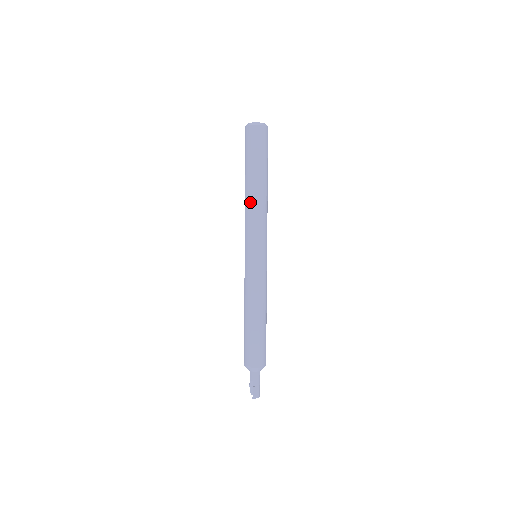
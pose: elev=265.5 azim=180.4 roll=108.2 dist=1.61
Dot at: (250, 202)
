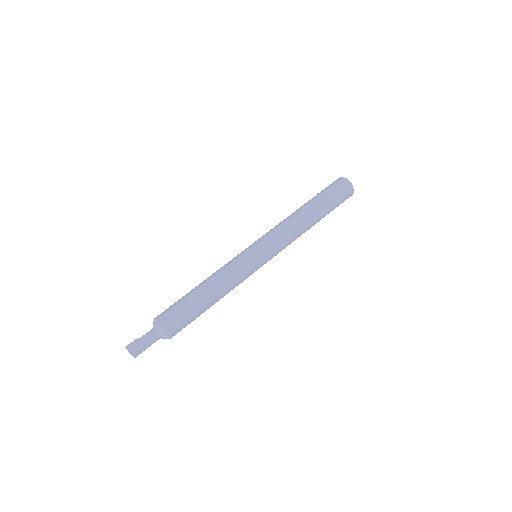
Dot at: (288, 216)
